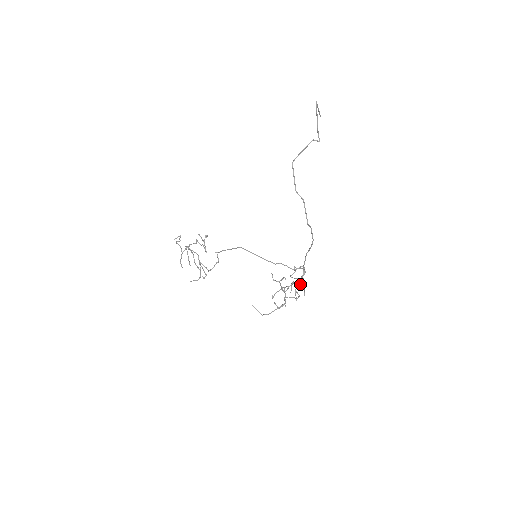
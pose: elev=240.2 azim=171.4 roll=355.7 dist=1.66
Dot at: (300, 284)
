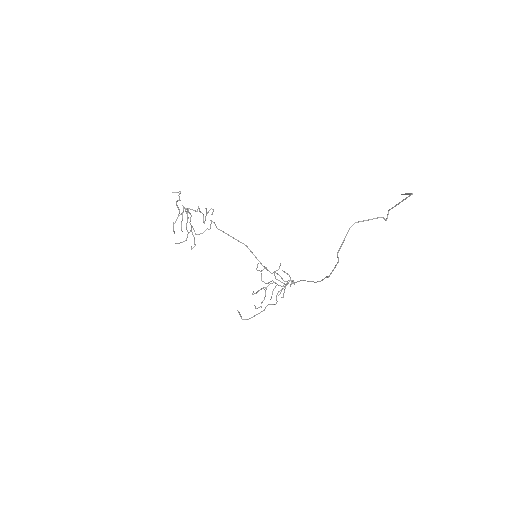
Dot at: occluded
